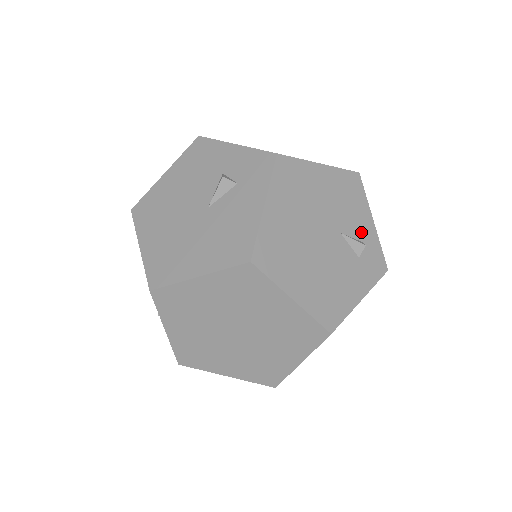
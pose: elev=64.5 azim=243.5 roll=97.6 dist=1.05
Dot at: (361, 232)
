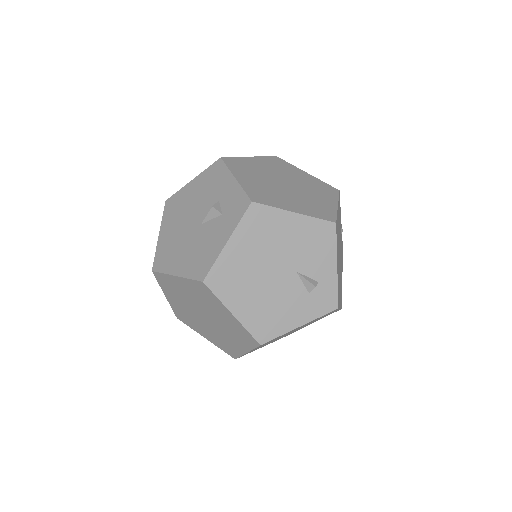
Dot at: (319, 273)
